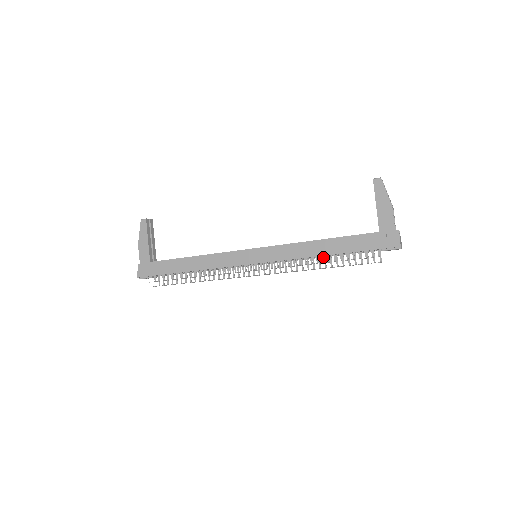
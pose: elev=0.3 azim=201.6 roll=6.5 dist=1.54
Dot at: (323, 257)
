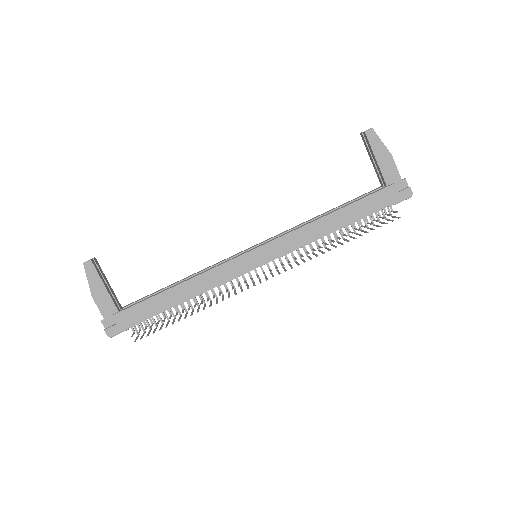
Dot at: (335, 231)
